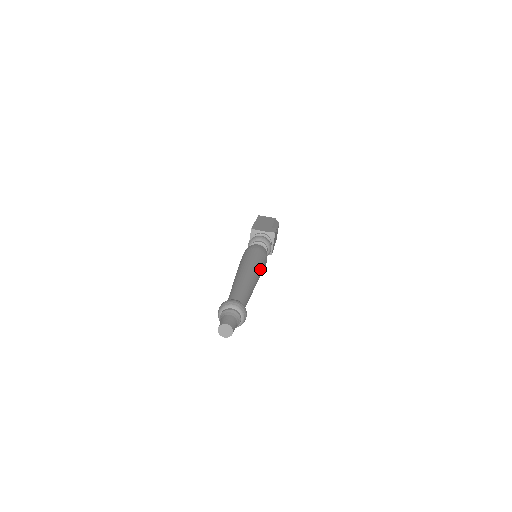
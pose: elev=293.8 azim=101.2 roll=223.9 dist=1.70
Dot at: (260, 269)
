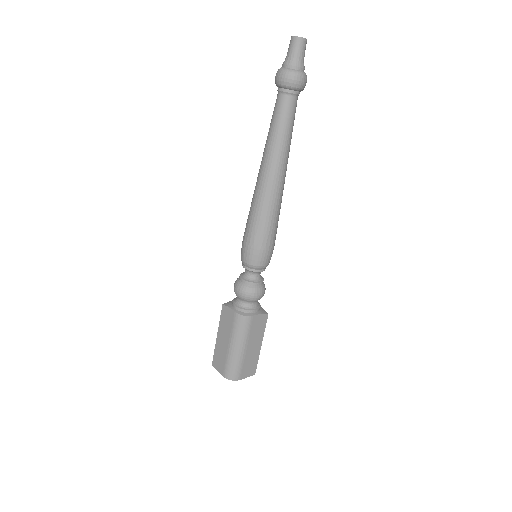
Dot at: occluded
